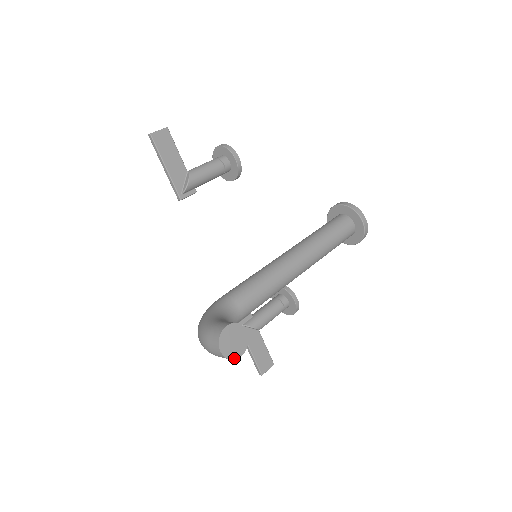
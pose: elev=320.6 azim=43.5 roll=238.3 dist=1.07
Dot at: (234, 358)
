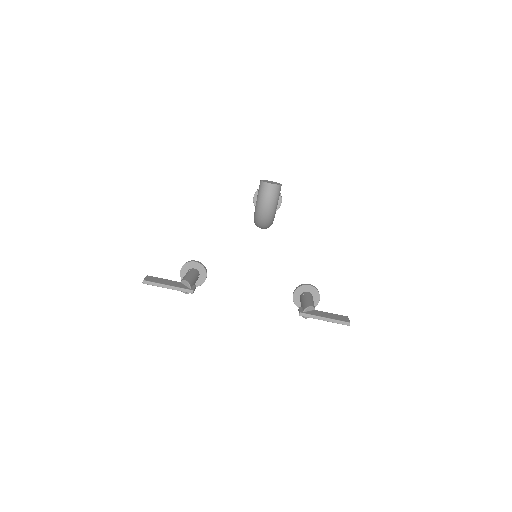
Dot at: (280, 185)
